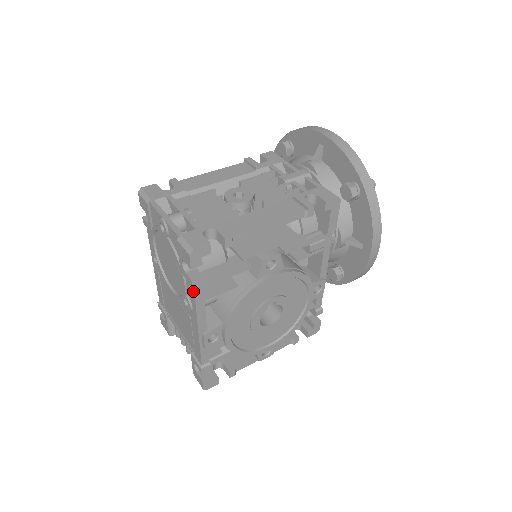
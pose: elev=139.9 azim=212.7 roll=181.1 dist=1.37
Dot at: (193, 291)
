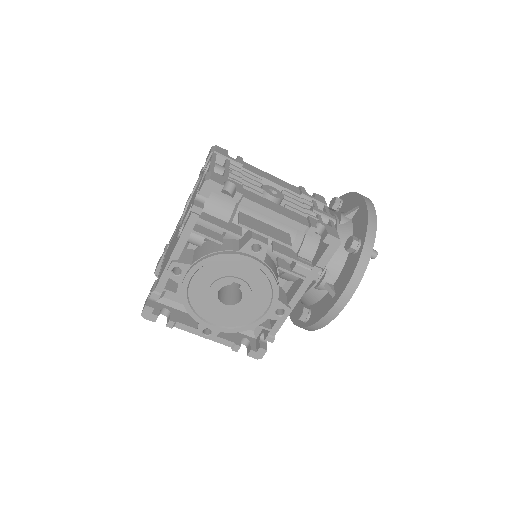
Dot at: (189, 216)
